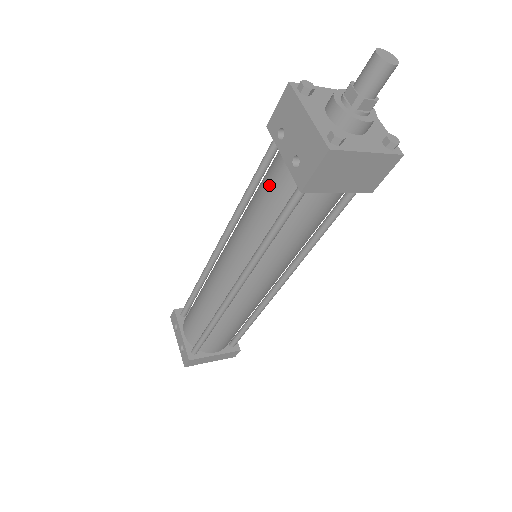
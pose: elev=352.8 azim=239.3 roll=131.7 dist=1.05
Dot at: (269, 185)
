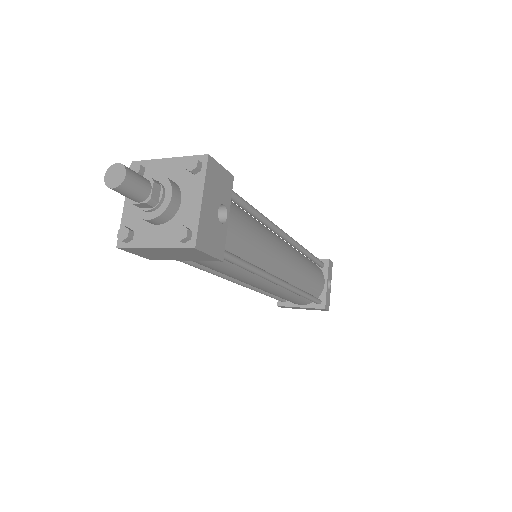
Dot at: occluded
